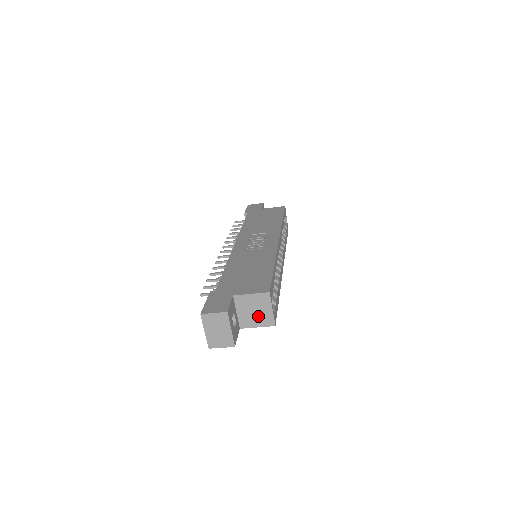
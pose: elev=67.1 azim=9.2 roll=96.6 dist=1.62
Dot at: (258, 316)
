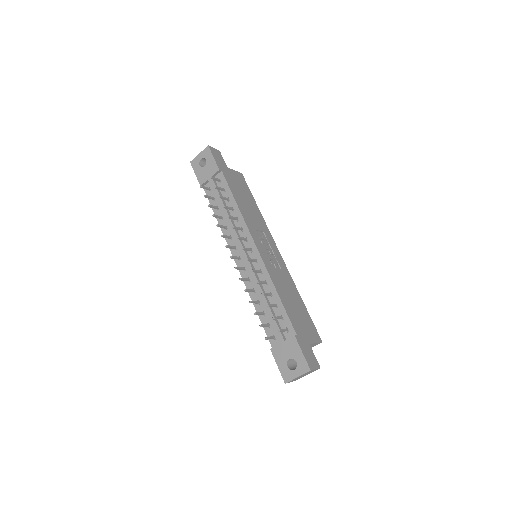
Dot at: occluded
